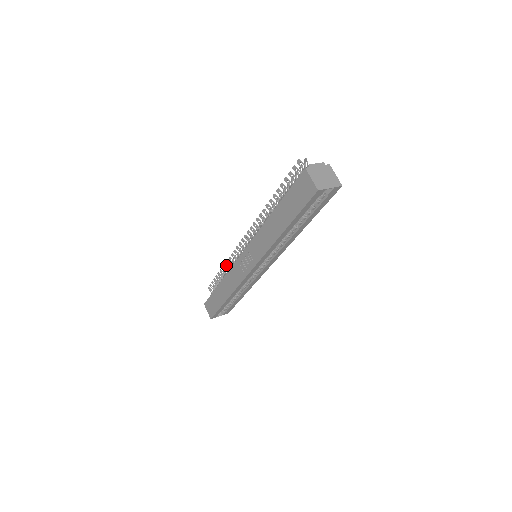
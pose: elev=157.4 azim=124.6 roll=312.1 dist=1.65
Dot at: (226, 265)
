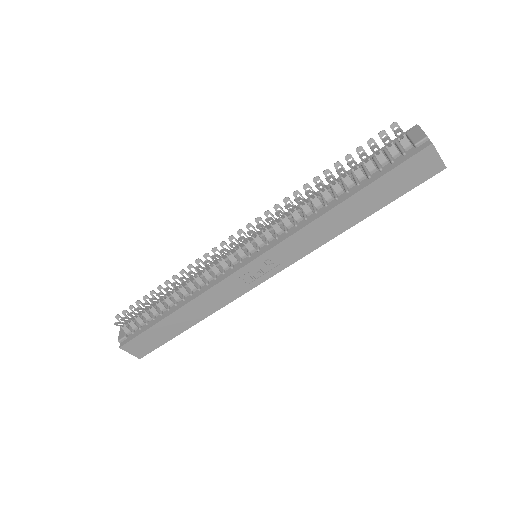
Dot at: occluded
